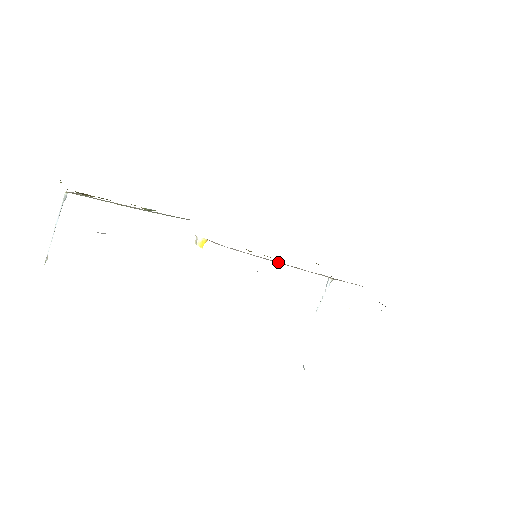
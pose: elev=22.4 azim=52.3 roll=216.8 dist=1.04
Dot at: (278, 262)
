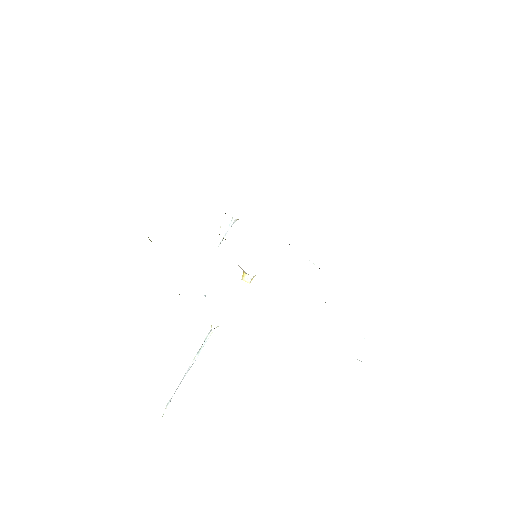
Dot at: occluded
